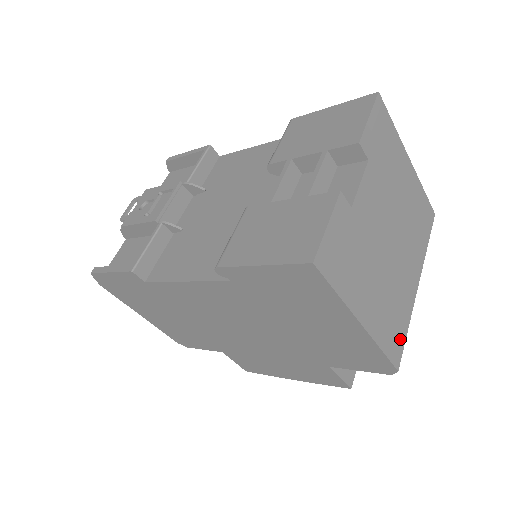
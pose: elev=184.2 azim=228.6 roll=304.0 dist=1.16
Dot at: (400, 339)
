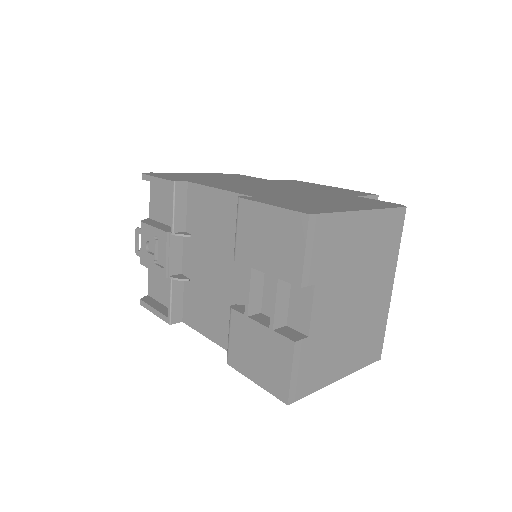
Dot at: (379, 342)
